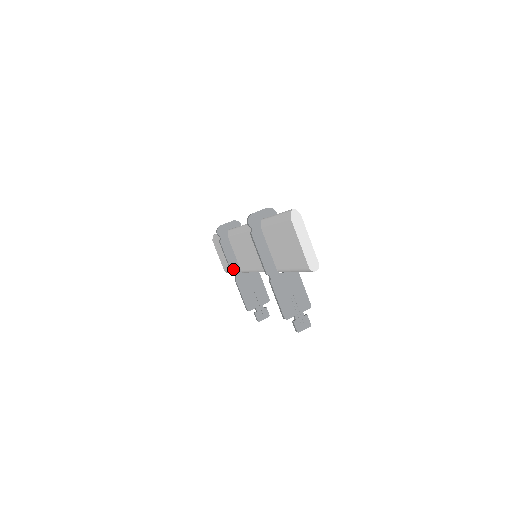
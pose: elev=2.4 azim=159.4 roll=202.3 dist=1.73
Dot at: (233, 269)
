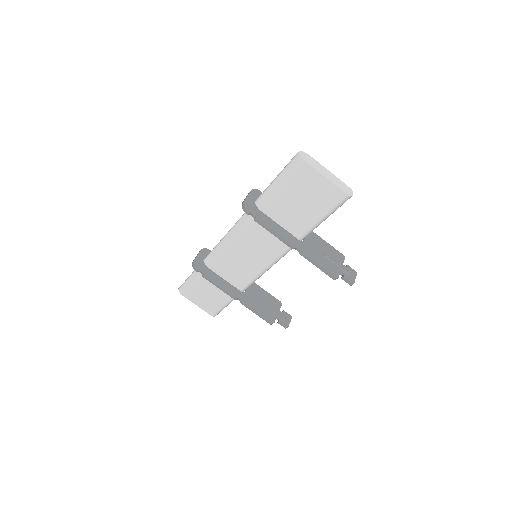
Dot at: (233, 294)
